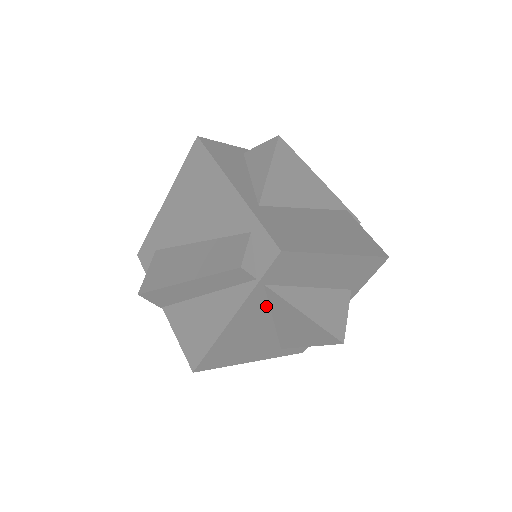
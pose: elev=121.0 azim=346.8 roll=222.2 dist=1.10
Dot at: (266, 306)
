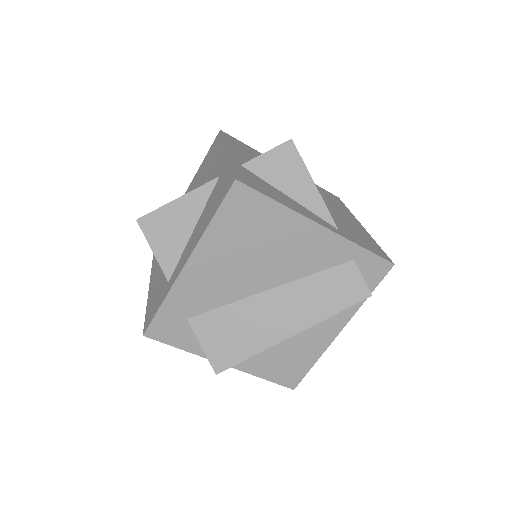
Dot at: occluded
